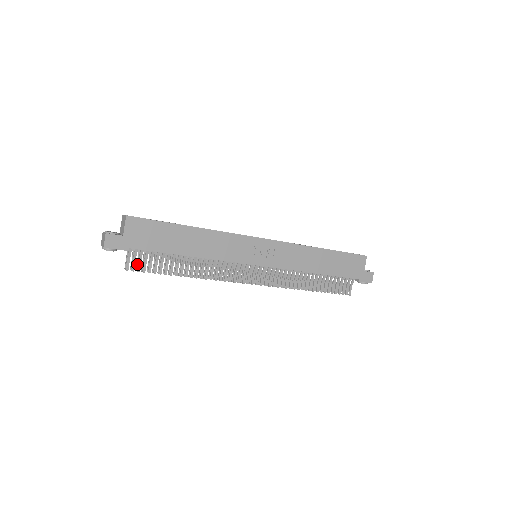
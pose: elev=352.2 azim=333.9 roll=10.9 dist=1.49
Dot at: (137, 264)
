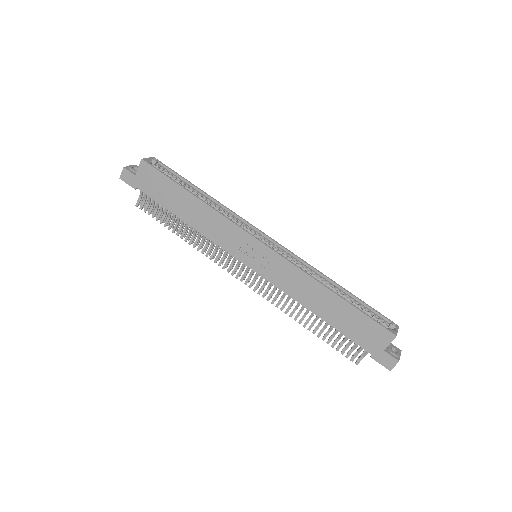
Dot at: (148, 205)
